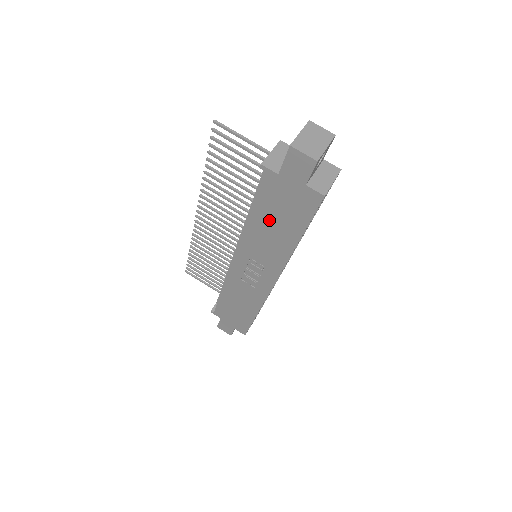
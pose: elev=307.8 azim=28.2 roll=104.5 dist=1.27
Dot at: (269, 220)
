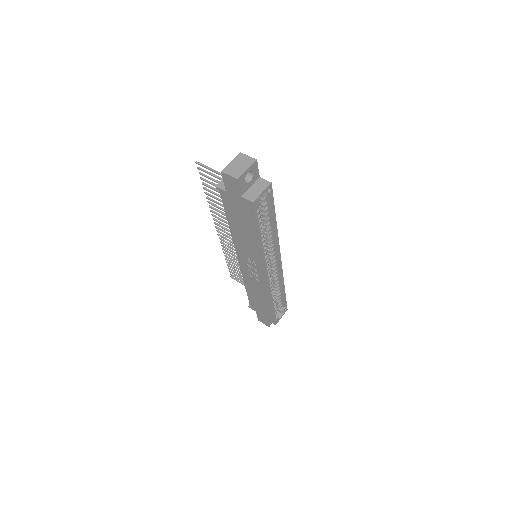
Dot at: (239, 225)
